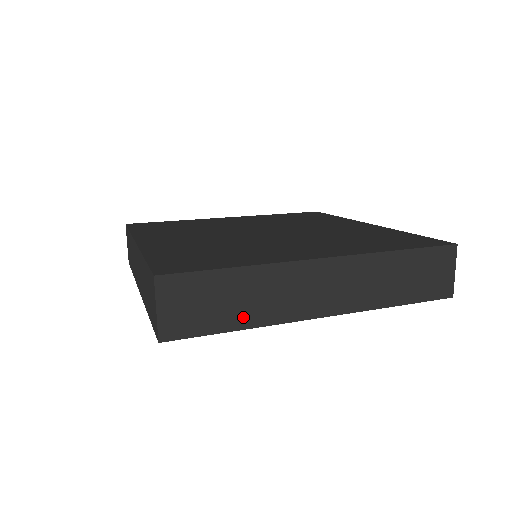
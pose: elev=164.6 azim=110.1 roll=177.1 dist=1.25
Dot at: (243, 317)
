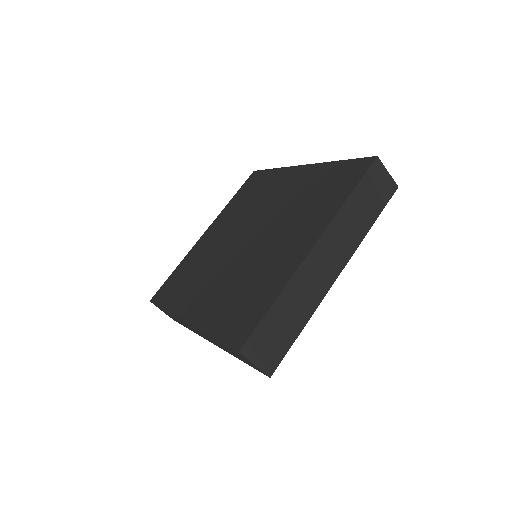
Dot at: (299, 321)
